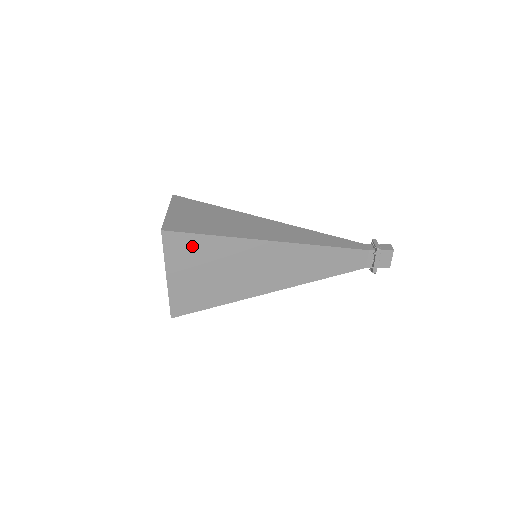
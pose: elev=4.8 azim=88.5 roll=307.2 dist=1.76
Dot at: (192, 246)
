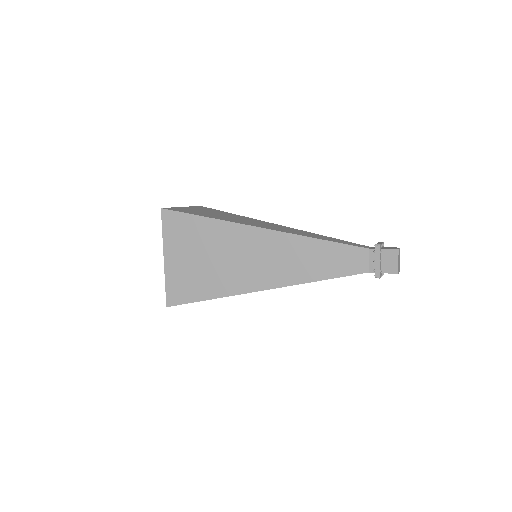
Dot at: (186, 227)
